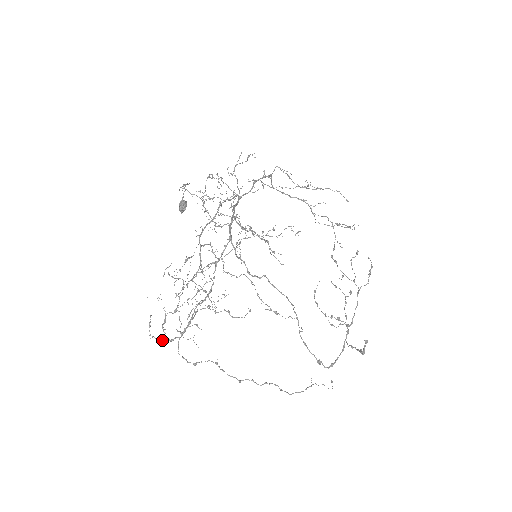
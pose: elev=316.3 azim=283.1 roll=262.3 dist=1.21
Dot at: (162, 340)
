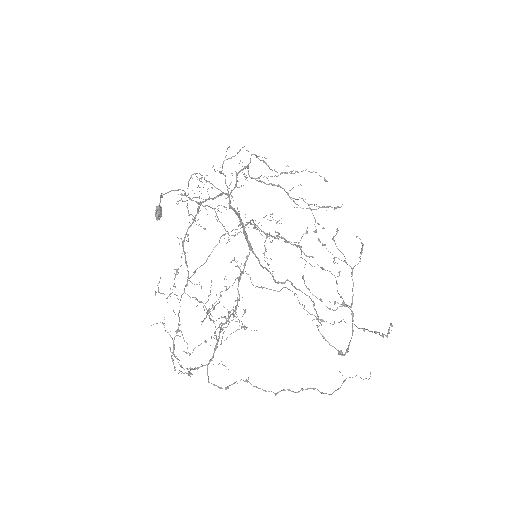
Dot at: (189, 372)
